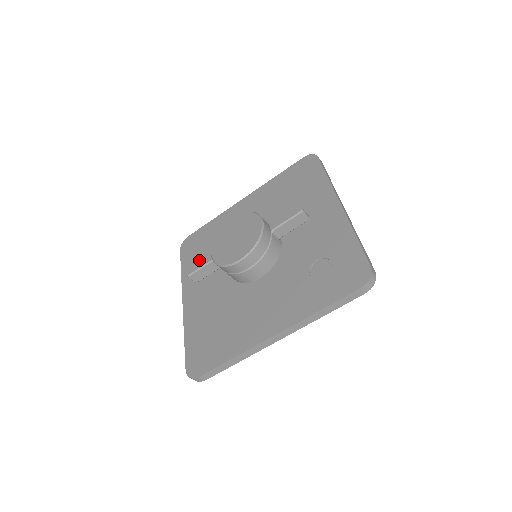
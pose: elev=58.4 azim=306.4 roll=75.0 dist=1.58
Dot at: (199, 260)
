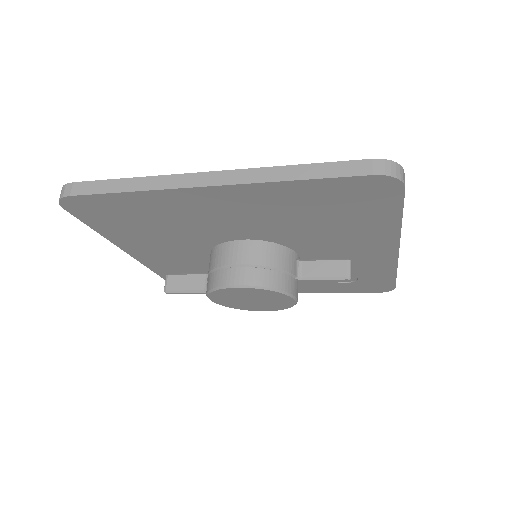
Dot at: (135, 233)
